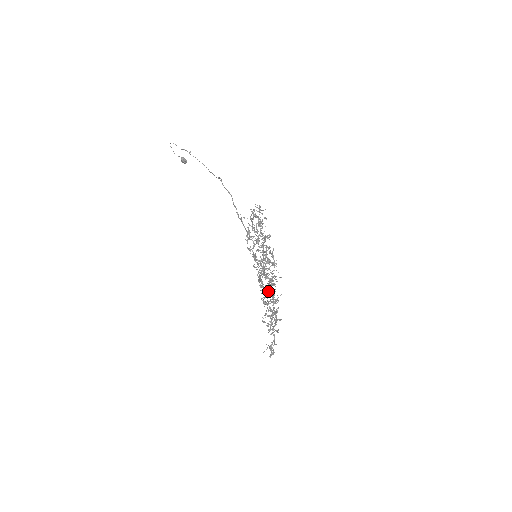
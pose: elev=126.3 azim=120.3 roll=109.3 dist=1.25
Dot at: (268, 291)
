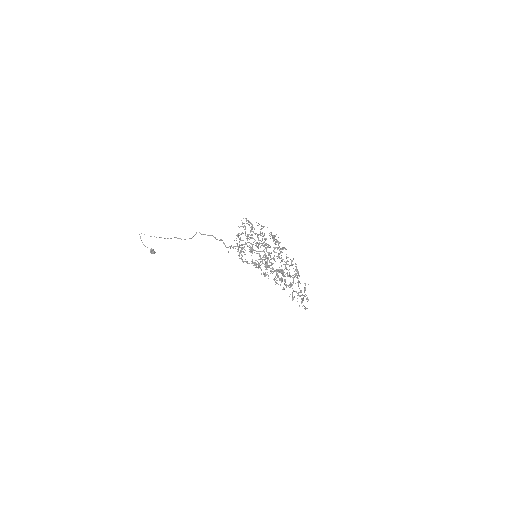
Dot at: (278, 275)
